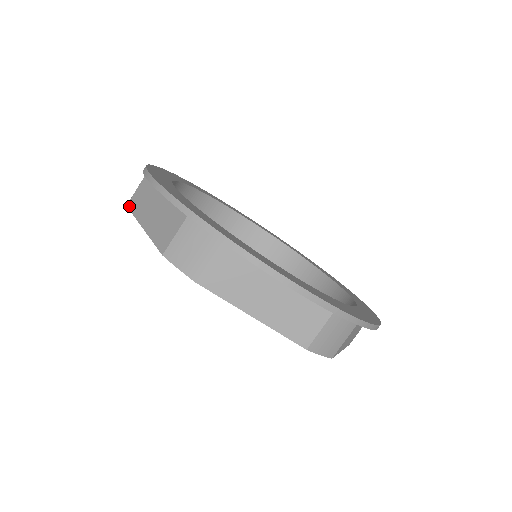
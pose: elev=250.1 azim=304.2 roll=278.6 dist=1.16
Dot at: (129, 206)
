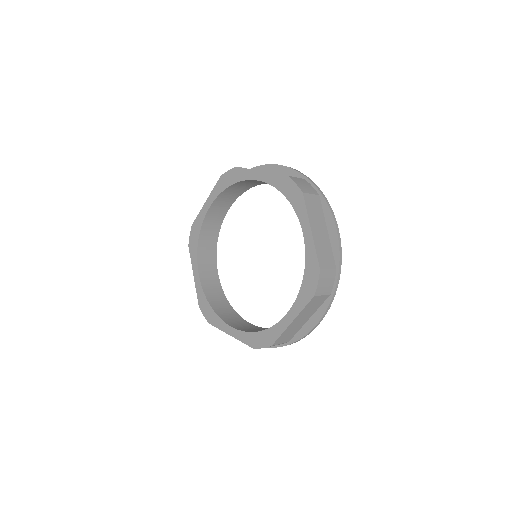
Dot at: (240, 167)
